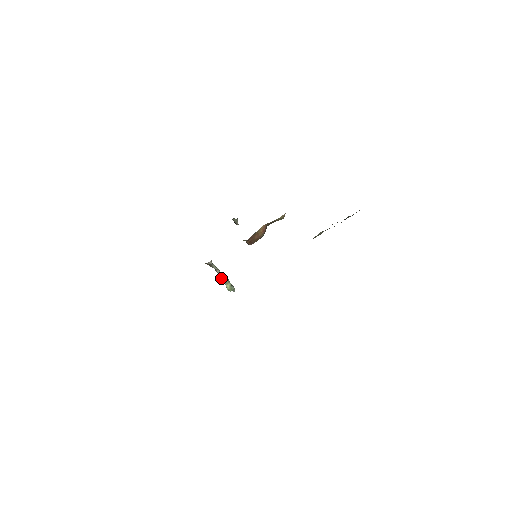
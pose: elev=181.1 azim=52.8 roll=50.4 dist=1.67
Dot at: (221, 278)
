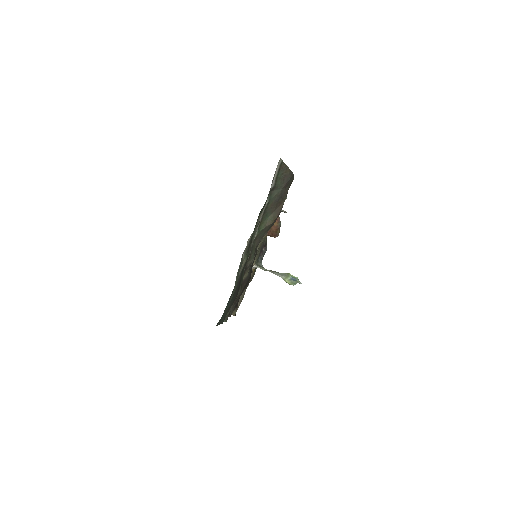
Dot at: occluded
